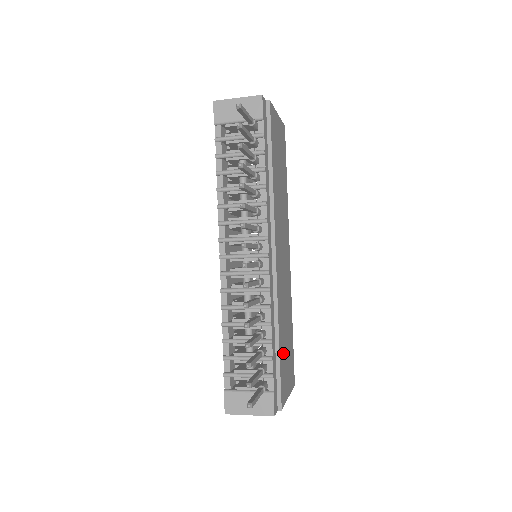
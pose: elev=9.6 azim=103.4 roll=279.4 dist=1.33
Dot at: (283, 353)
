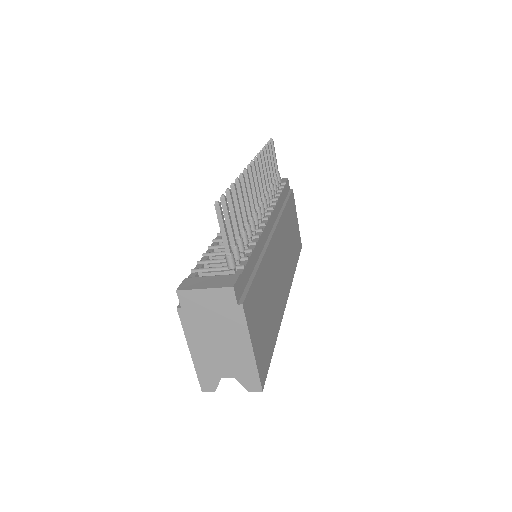
Dot at: (260, 294)
